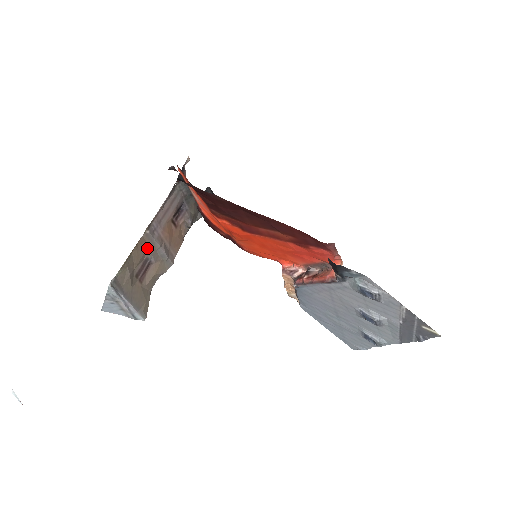
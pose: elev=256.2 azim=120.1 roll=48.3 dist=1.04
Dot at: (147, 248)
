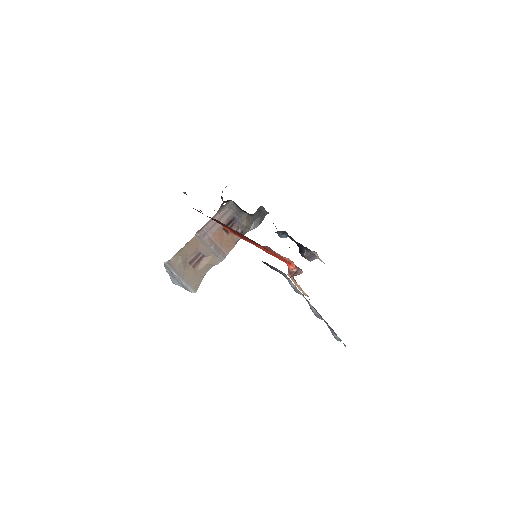
Dot at: (199, 245)
